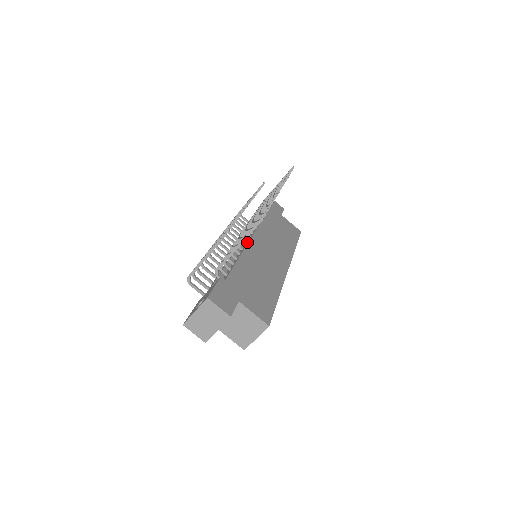
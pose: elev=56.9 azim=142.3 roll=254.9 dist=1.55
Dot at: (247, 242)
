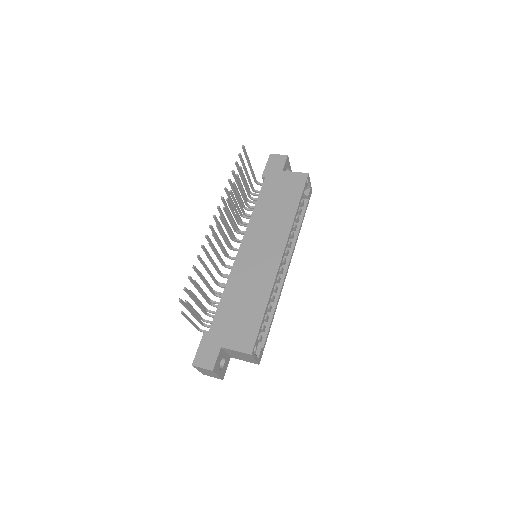
Dot at: (236, 257)
